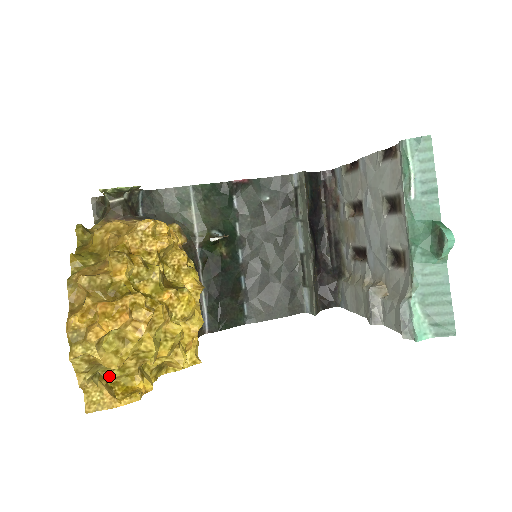
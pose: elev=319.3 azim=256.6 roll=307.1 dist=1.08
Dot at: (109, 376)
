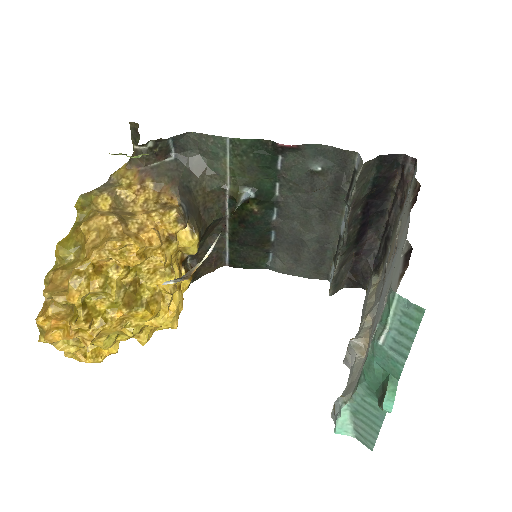
Dot at: occluded
